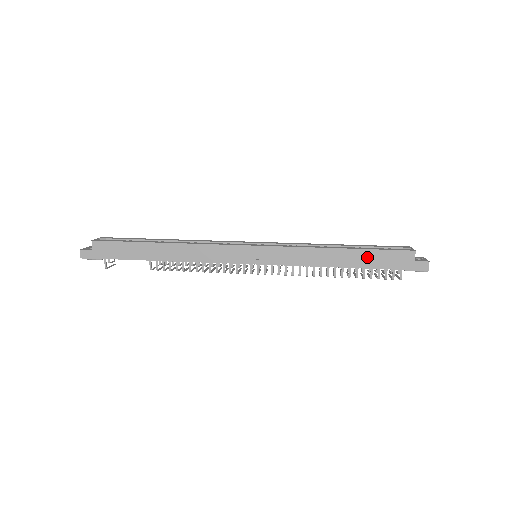
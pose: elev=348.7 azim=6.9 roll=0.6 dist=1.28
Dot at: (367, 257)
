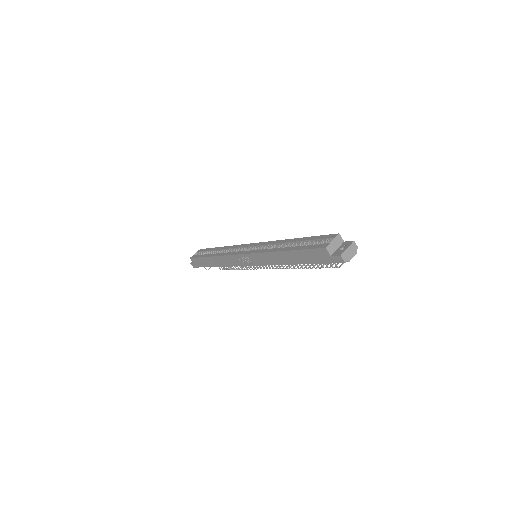
Dot at: (301, 256)
